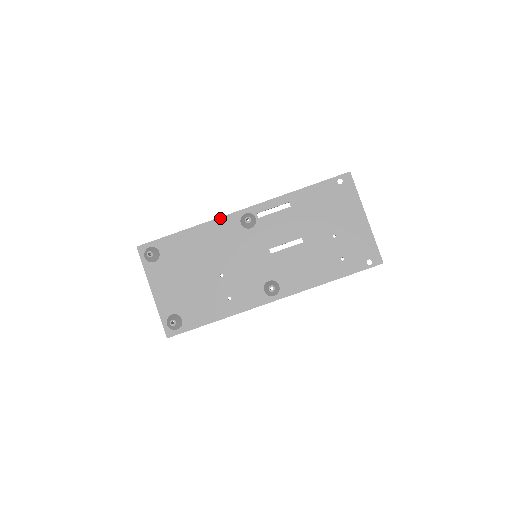
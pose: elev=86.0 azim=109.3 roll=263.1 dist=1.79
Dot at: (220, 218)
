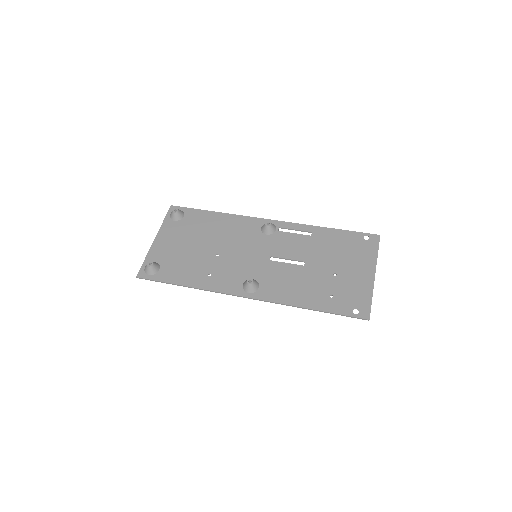
Dot at: (248, 217)
